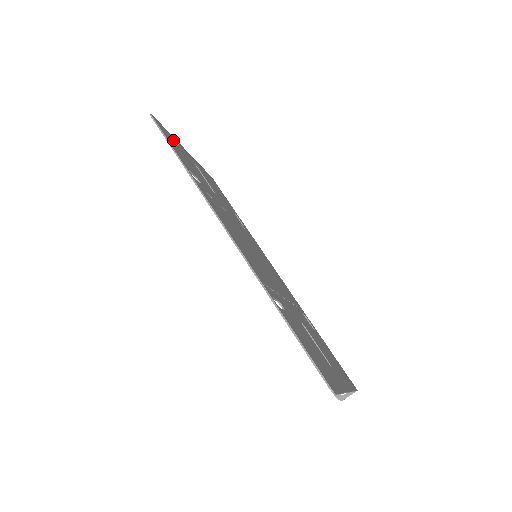
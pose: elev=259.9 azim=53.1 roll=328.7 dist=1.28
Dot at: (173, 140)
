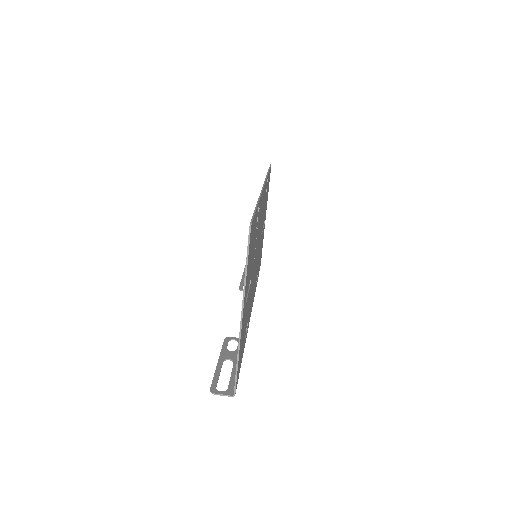
Dot at: occluded
